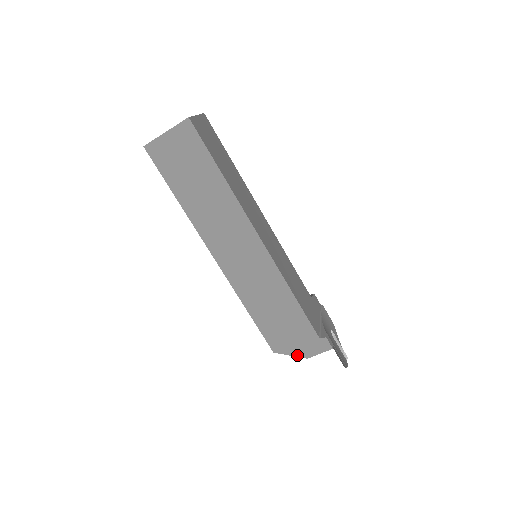
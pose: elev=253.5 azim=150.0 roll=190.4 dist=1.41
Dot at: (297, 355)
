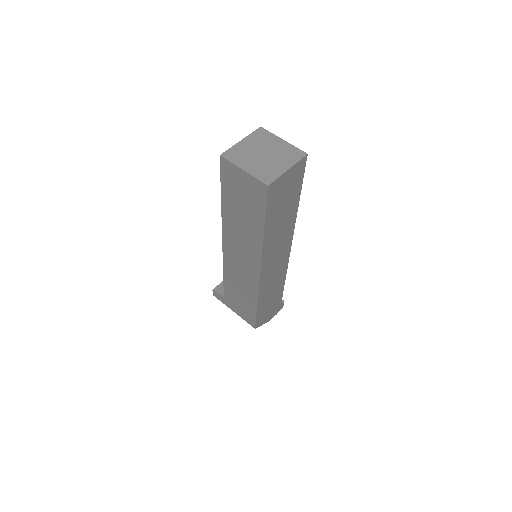
Dot at: (266, 322)
